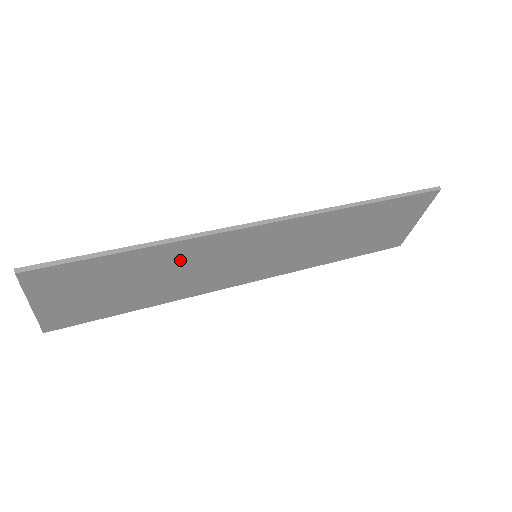
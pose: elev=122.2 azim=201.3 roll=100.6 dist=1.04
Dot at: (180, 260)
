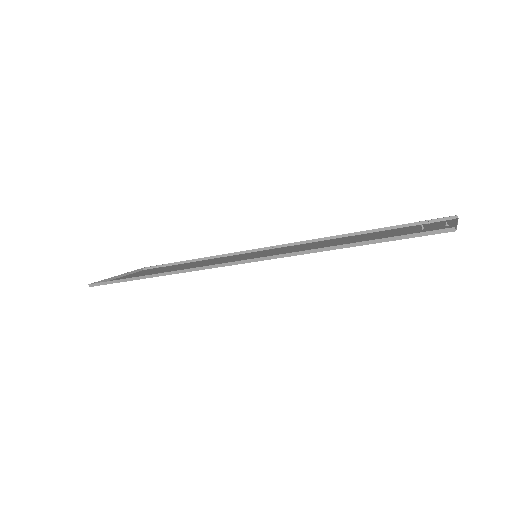
Dot at: occluded
